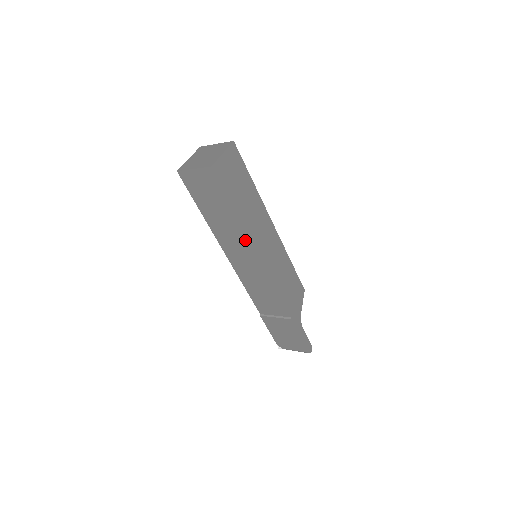
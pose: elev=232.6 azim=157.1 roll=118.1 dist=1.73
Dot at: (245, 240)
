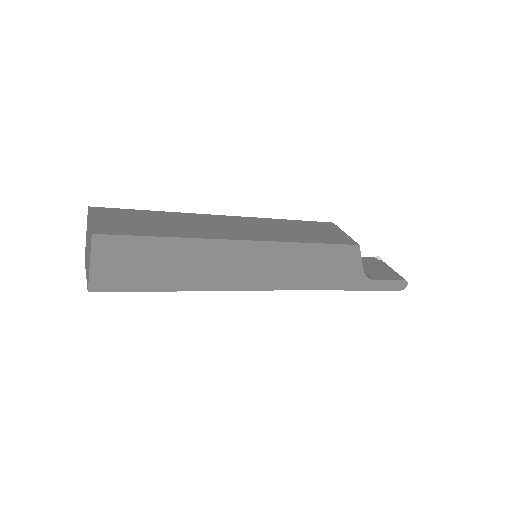
Dot at: occluded
